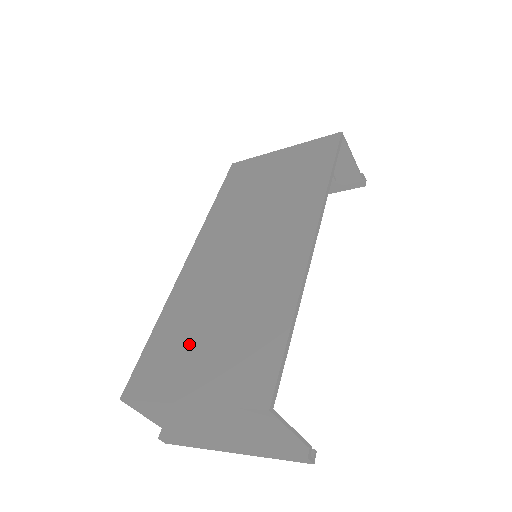
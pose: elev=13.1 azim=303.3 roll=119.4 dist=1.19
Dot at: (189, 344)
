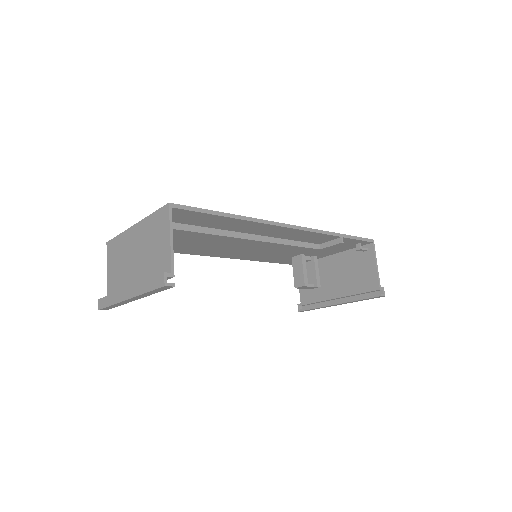
Dot at: occluded
